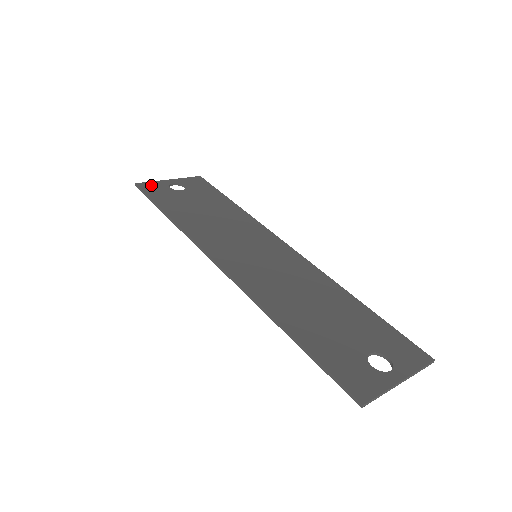
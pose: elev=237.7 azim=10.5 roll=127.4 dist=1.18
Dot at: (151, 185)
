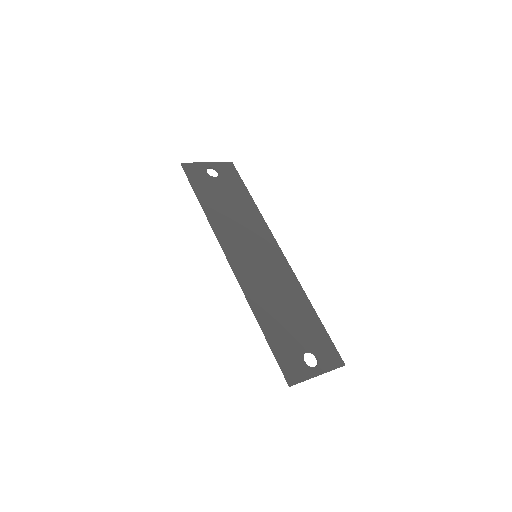
Dot at: (193, 167)
